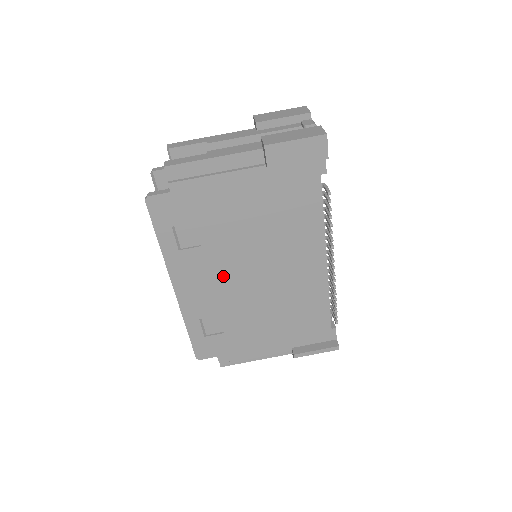
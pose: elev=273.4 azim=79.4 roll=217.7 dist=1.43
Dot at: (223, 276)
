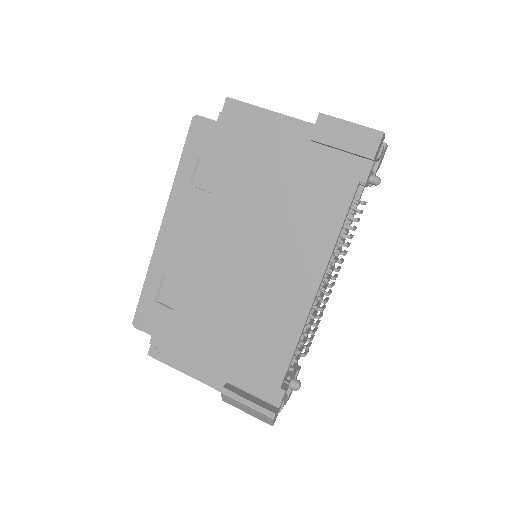
Dot at: (211, 240)
